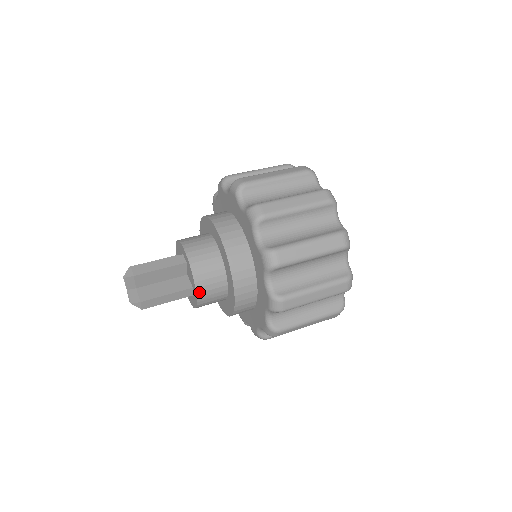
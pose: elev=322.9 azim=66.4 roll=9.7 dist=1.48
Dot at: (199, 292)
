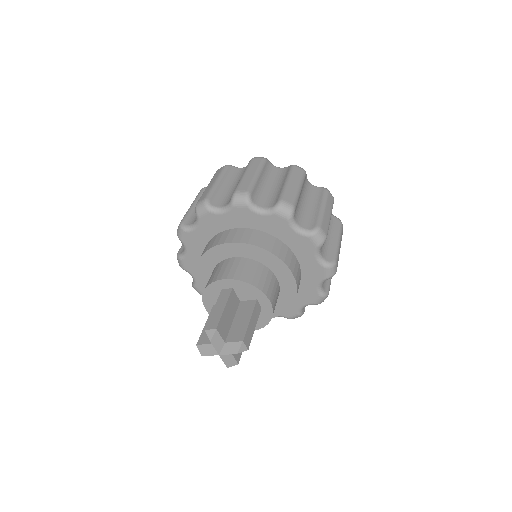
Dot at: (266, 293)
